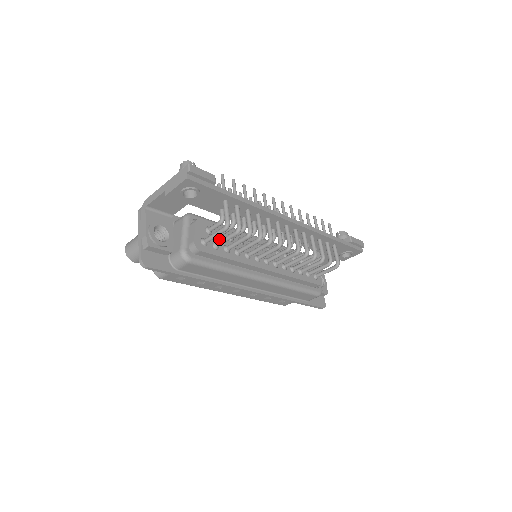
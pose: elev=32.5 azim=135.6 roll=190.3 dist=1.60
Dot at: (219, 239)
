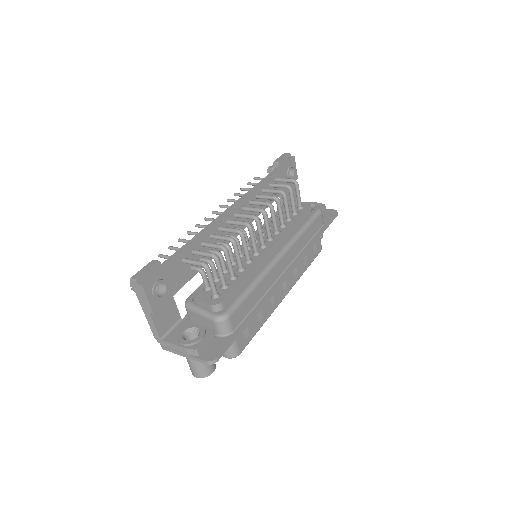
Dot at: (220, 282)
